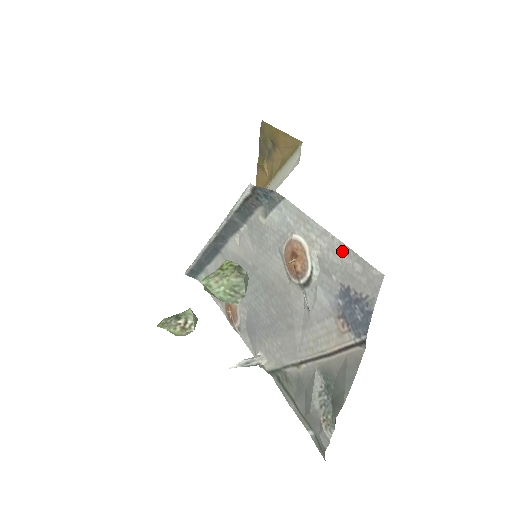
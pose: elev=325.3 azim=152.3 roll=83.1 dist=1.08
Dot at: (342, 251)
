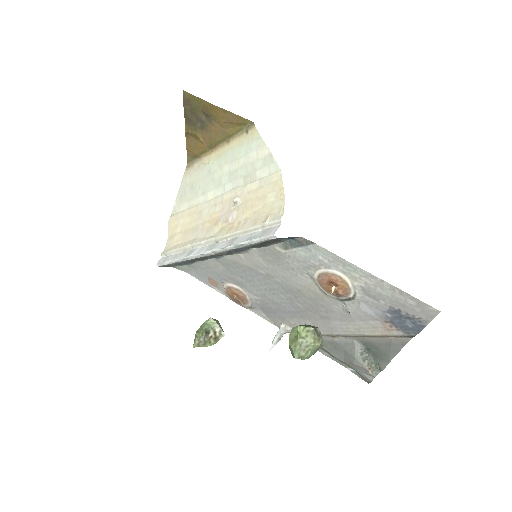
Dot at: (393, 290)
